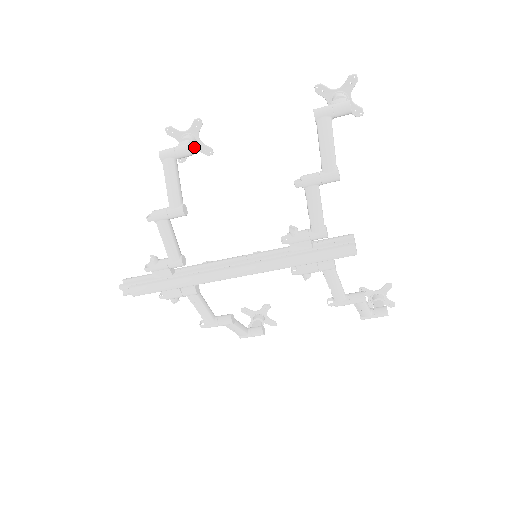
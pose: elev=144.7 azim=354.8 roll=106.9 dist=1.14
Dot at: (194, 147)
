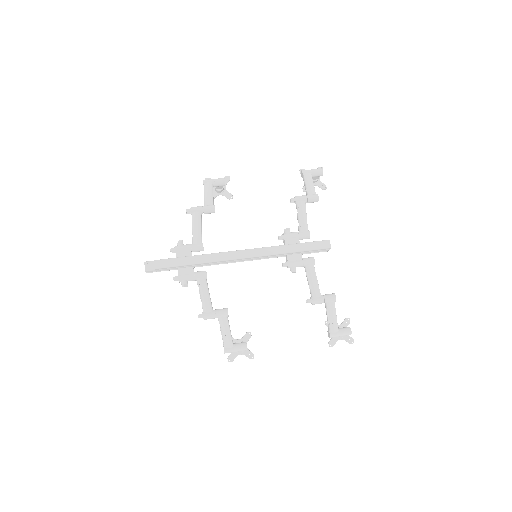
Dot at: (223, 188)
